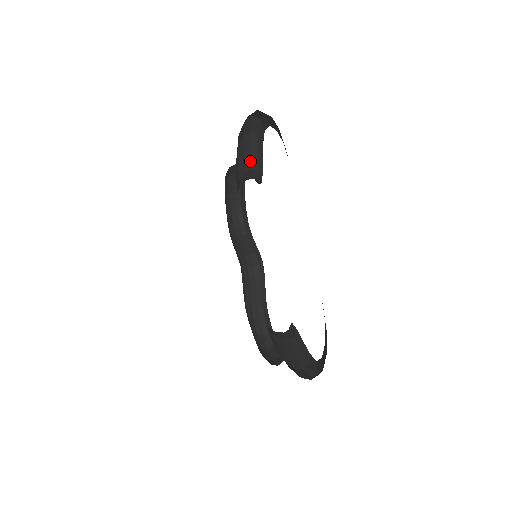
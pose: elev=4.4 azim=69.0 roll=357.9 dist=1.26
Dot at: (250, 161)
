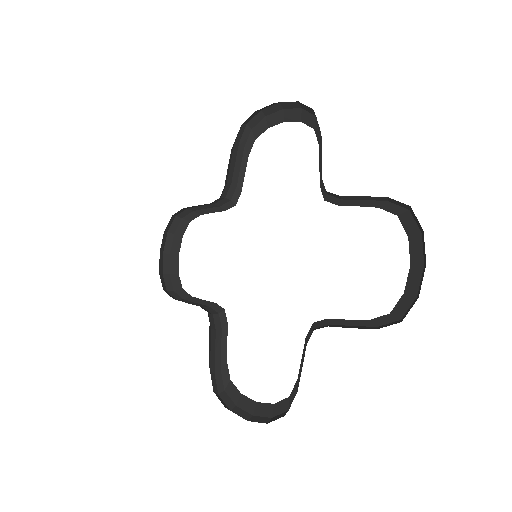
Dot at: (232, 174)
